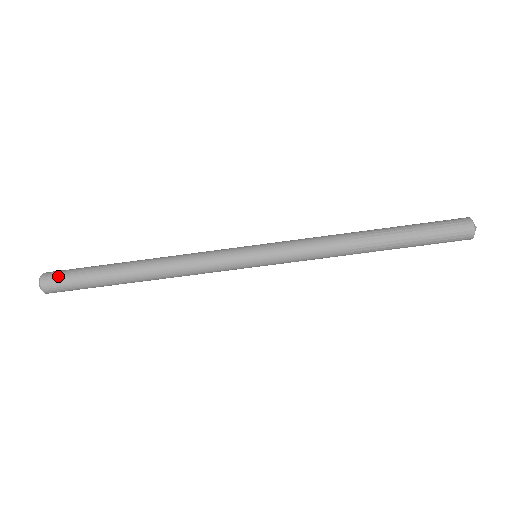
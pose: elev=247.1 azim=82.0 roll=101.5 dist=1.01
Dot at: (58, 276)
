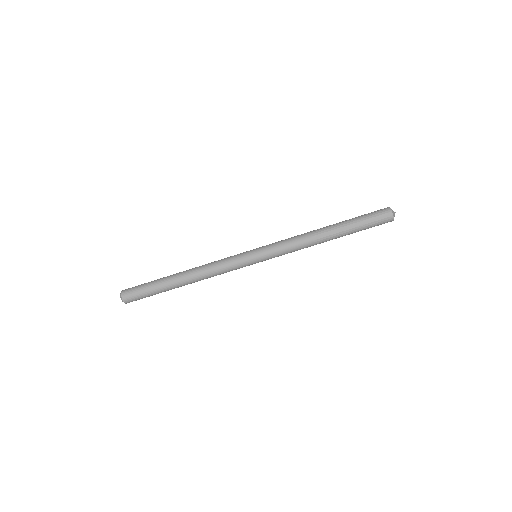
Dot at: (132, 288)
